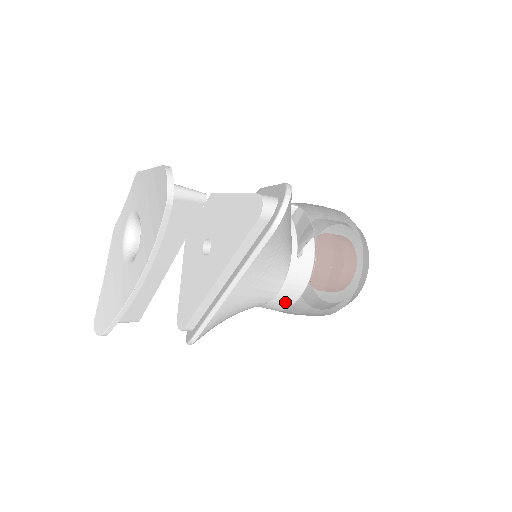
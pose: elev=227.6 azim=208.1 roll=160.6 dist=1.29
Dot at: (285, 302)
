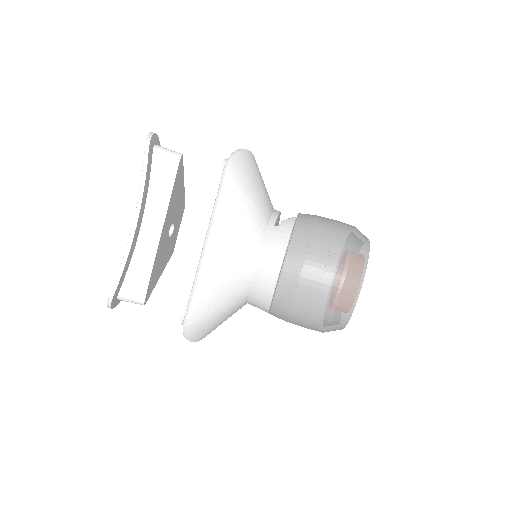
Dot at: (268, 274)
